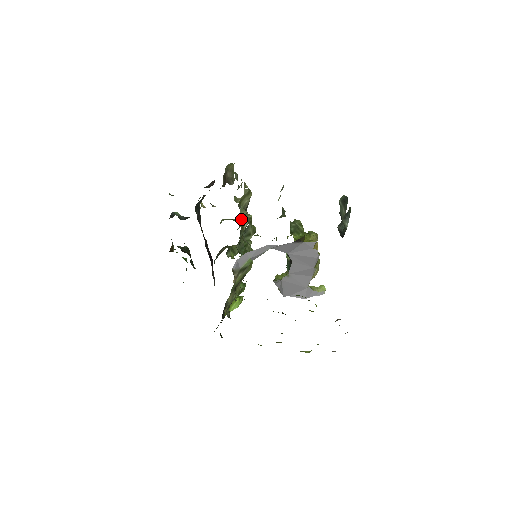
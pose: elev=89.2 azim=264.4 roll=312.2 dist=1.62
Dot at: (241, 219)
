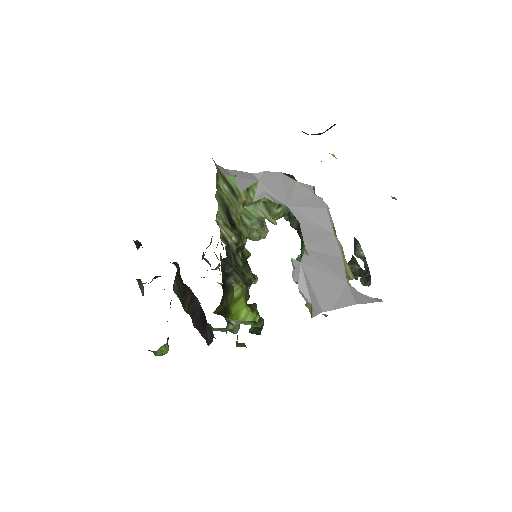
Dot at: occluded
